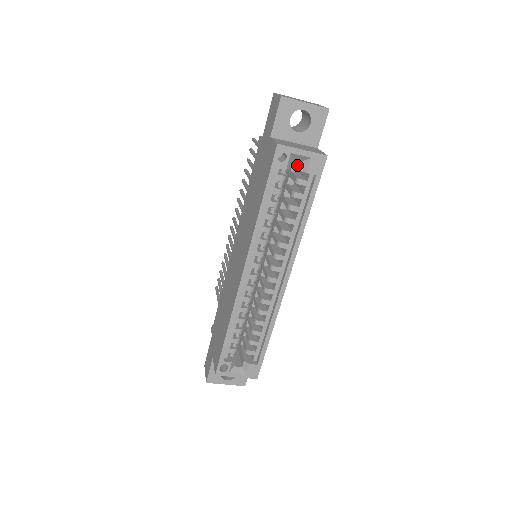
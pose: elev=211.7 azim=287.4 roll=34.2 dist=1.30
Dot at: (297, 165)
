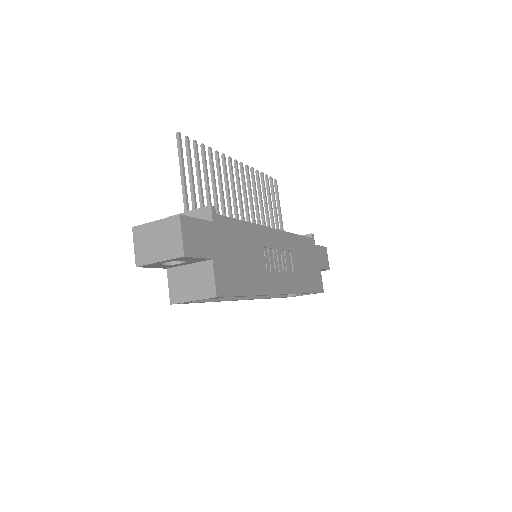
Dot at: occluded
